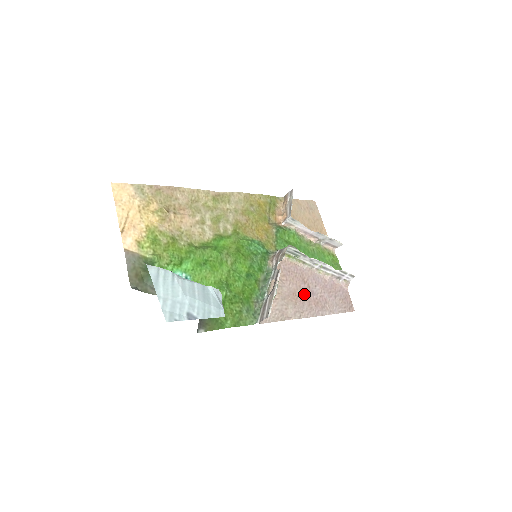
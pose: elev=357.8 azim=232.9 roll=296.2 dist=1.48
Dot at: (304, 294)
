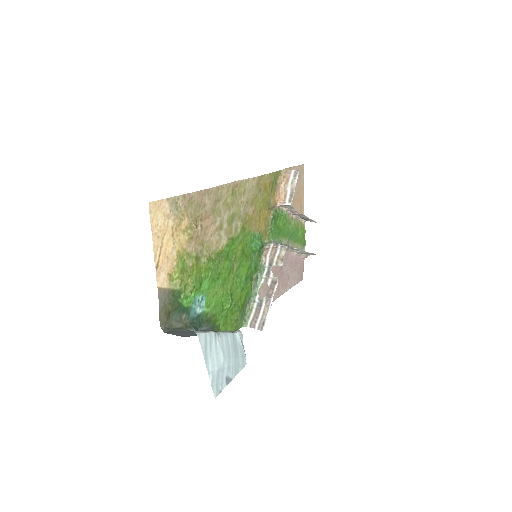
Dot at: occluded
